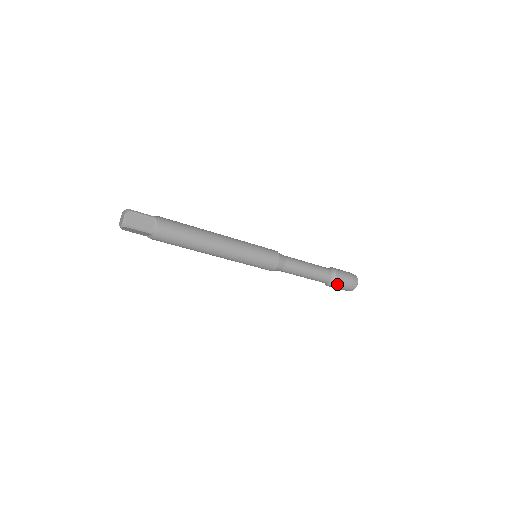
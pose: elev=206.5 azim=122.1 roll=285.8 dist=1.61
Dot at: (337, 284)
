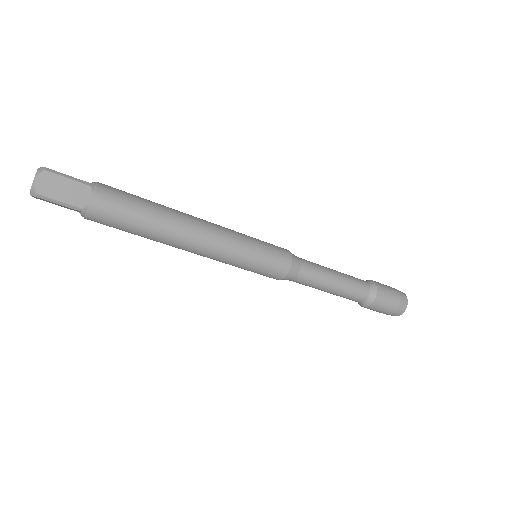
Dot at: (375, 306)
